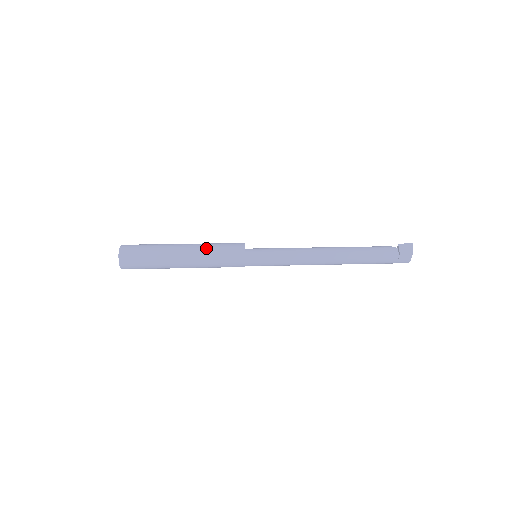
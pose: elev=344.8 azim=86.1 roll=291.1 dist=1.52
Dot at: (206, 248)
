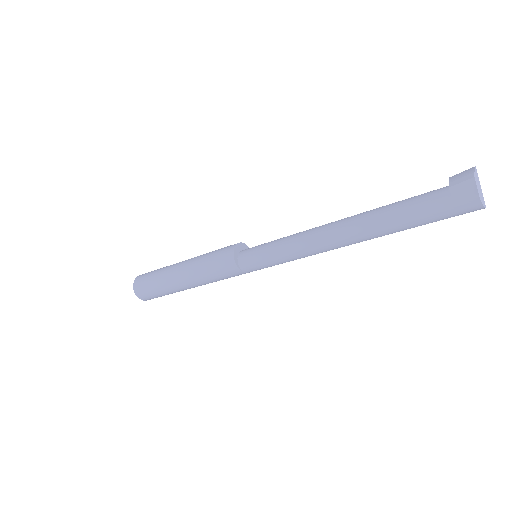
Dot at: (202, 255)
